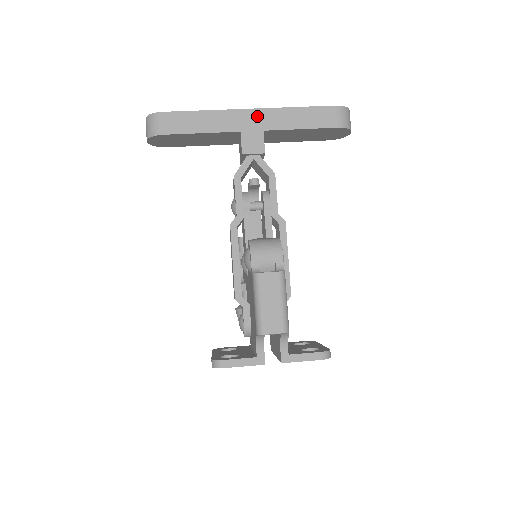
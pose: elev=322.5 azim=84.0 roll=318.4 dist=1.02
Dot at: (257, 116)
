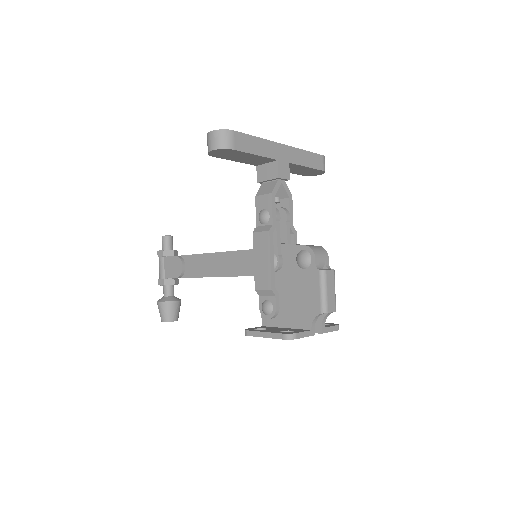
Dot at: (286, 151)
